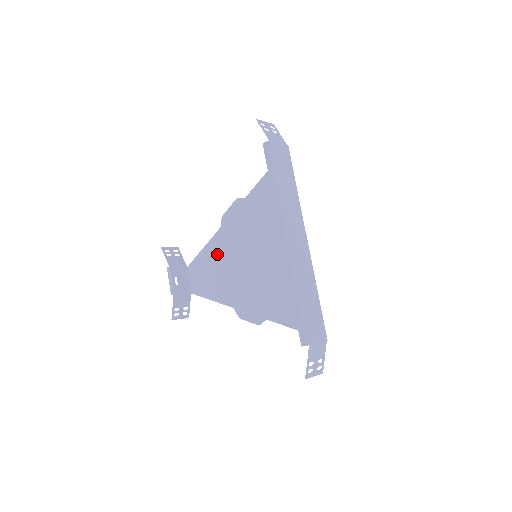
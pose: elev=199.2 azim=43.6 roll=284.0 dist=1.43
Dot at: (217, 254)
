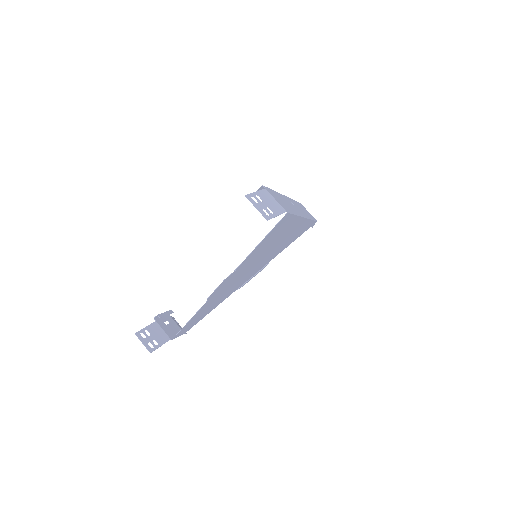
Dot at: (221, 299)
